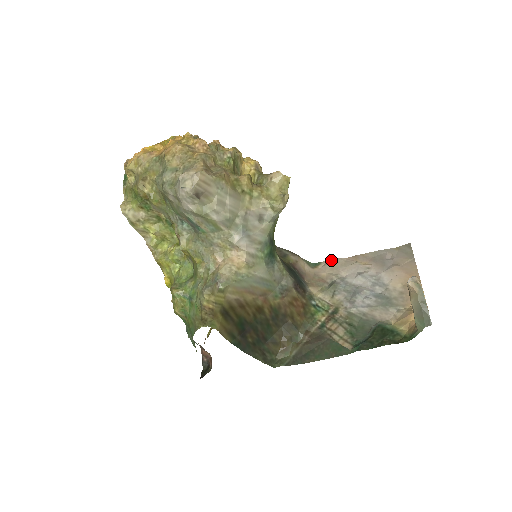
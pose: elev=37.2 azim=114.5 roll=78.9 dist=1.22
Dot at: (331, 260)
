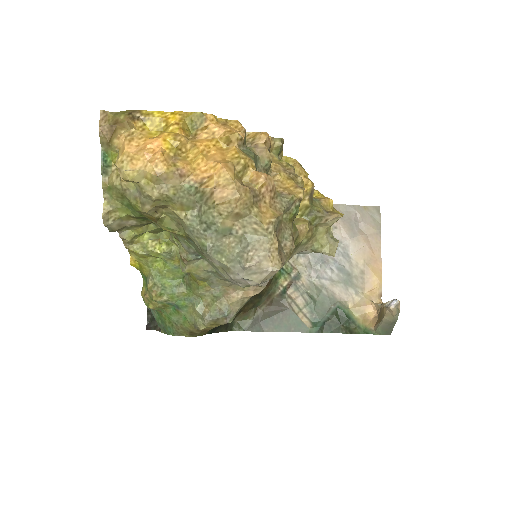
Dot at: occluded
